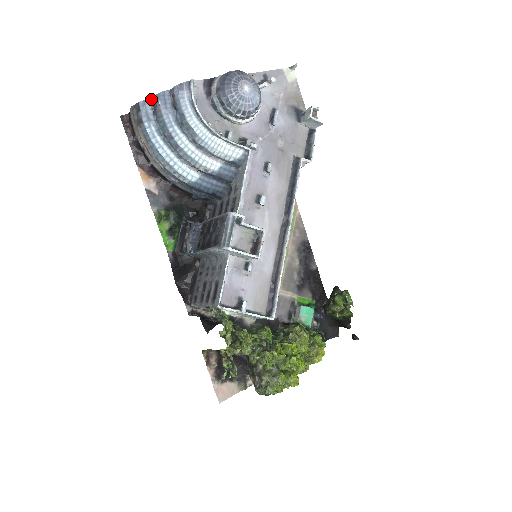
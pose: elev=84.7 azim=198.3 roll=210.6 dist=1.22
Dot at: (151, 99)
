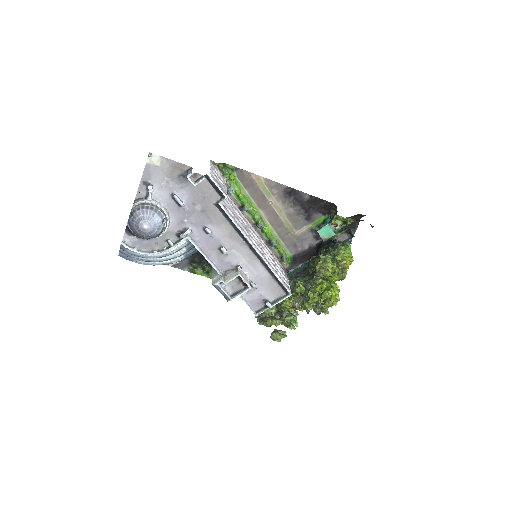
Dot at: occluded
